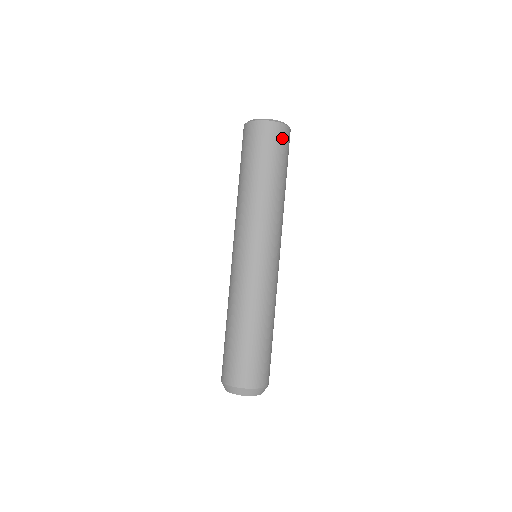
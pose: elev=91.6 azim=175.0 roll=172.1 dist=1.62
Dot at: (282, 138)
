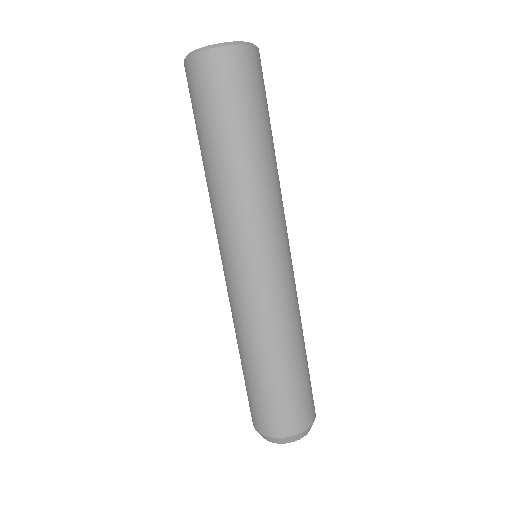
Dot at: (260, 71)
